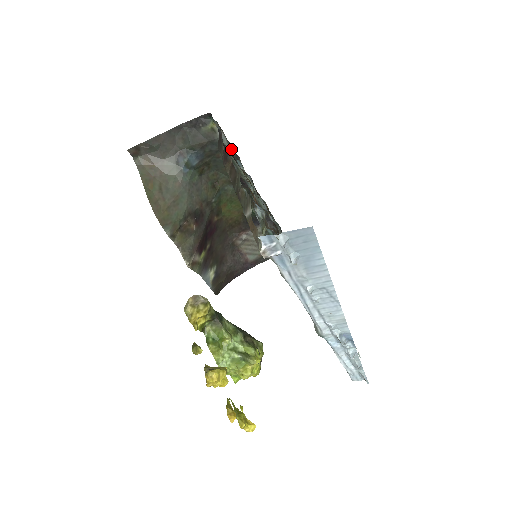
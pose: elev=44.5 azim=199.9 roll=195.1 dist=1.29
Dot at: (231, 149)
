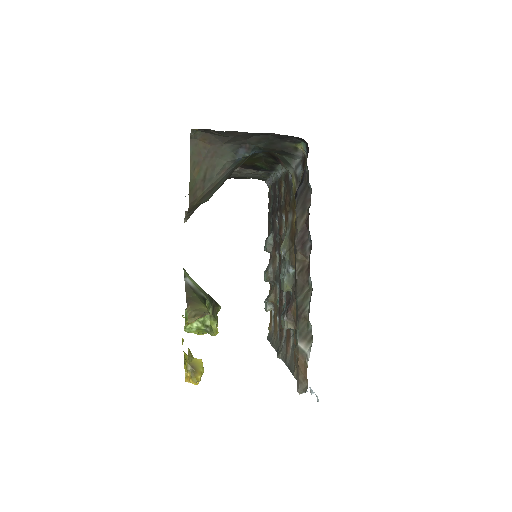
Dot at: (298, 167)
